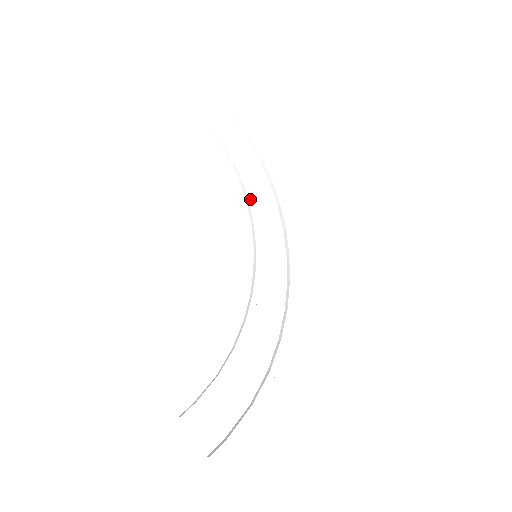
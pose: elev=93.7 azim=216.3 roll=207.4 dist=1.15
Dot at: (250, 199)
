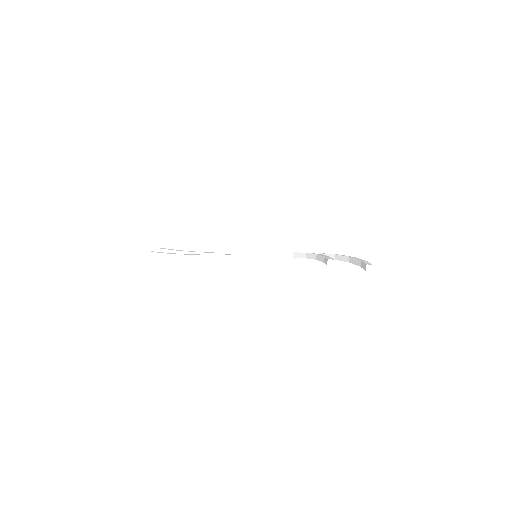
Dot at: (217, 255)
